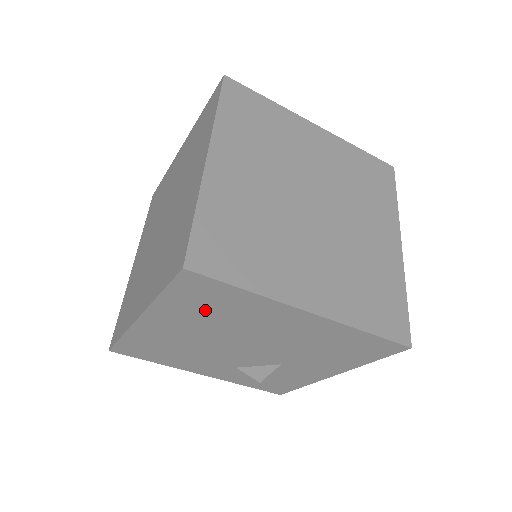
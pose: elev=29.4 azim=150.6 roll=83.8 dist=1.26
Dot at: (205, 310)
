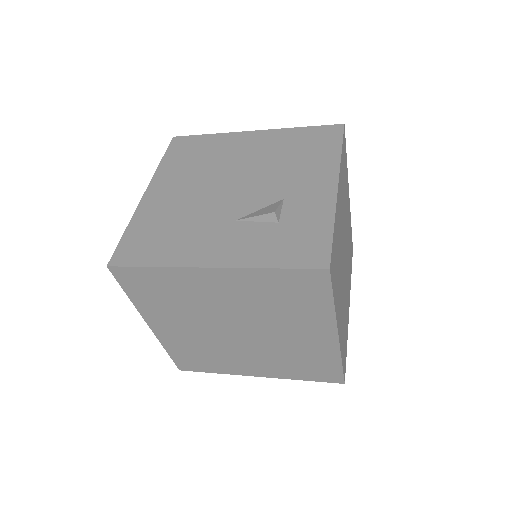
Dot at: occluded
